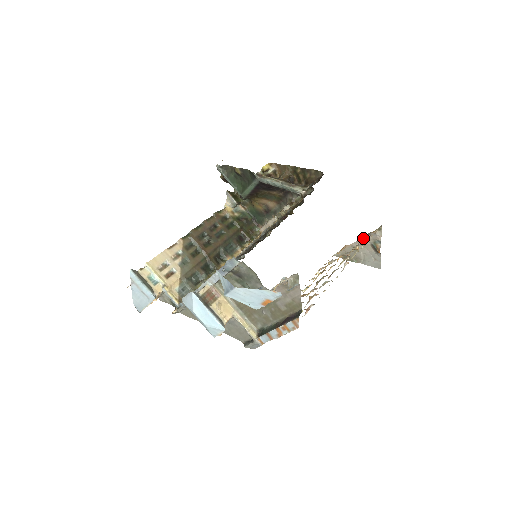
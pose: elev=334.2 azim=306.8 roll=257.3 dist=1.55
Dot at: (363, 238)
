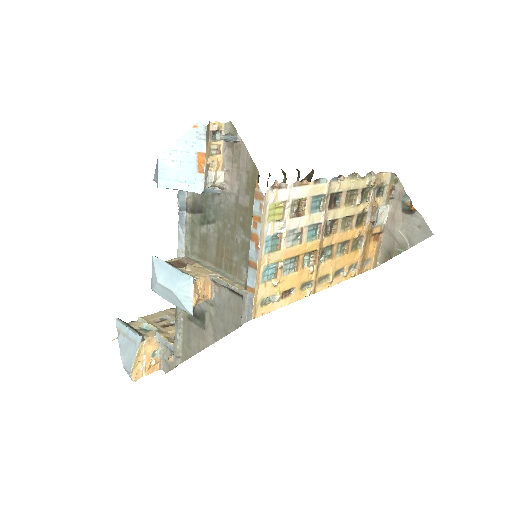
Dot at: (388, 208)
